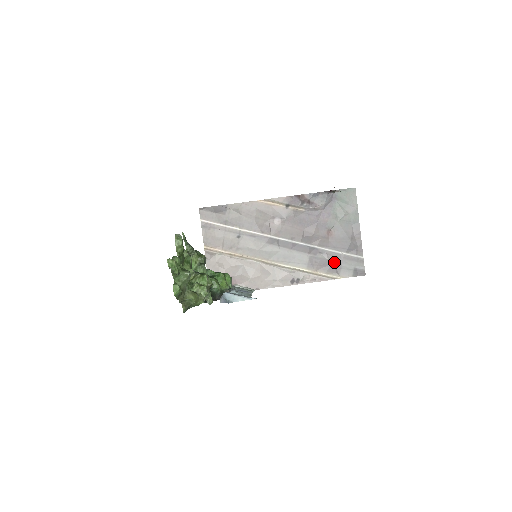
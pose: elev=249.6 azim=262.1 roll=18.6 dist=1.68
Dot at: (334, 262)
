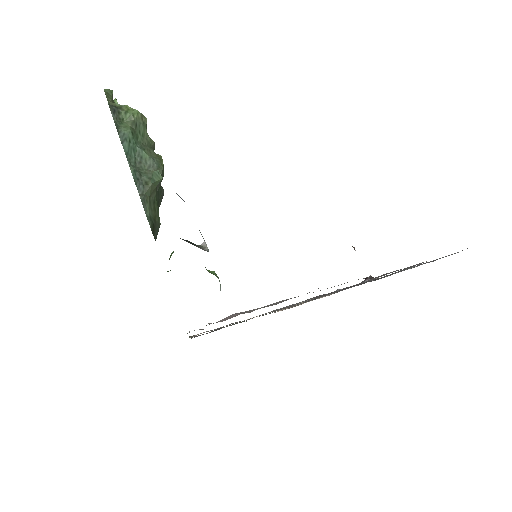
Dot at: occluded
